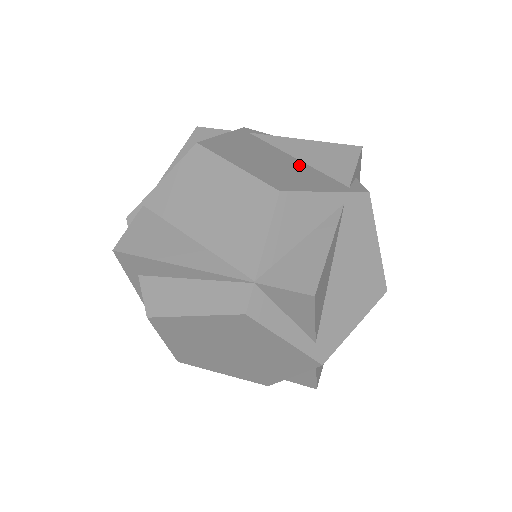
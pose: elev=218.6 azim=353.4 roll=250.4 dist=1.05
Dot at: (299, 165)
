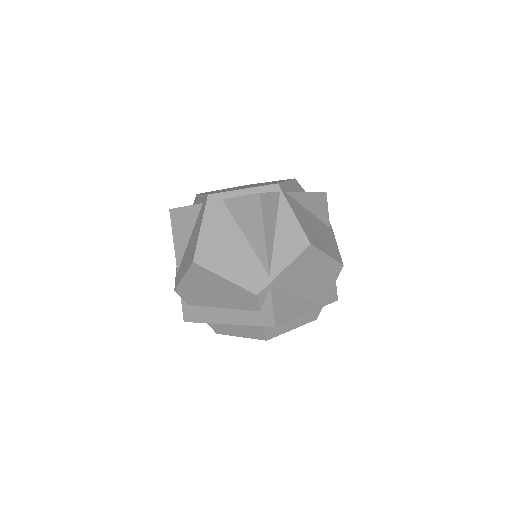
Dot at: (317, 221)
